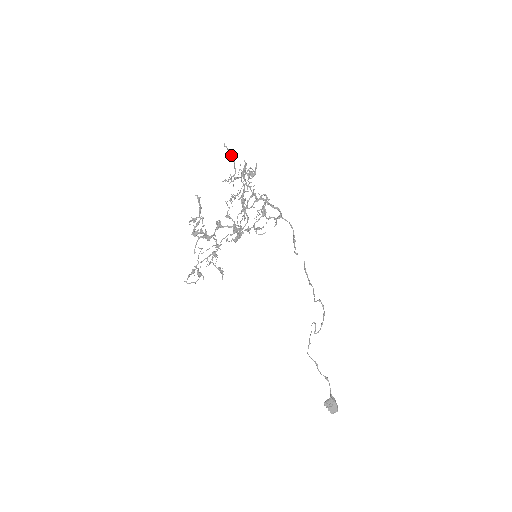
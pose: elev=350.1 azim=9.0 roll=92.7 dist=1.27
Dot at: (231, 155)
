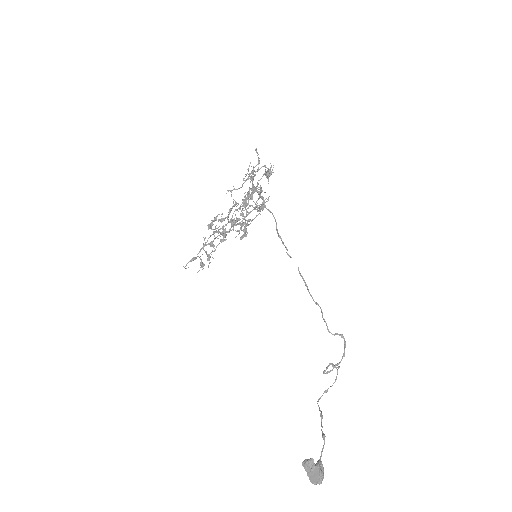
Dot at: (258, 158)
